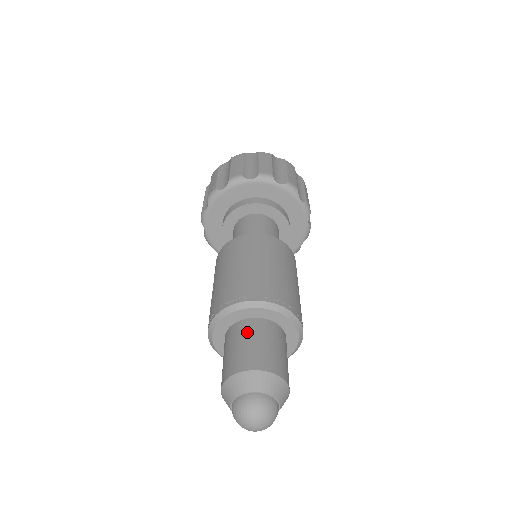
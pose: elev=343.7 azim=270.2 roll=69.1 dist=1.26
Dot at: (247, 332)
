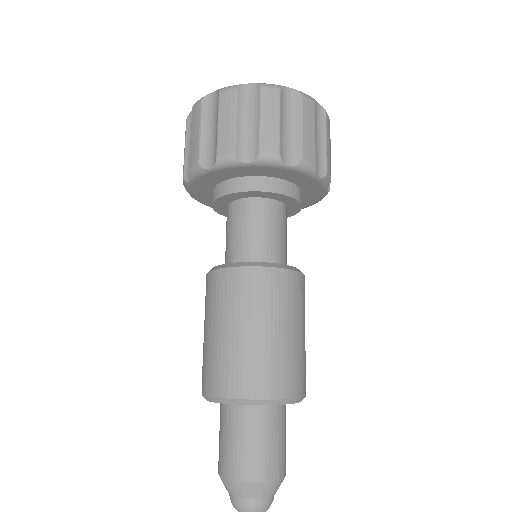
Dot at: (243, 426)
